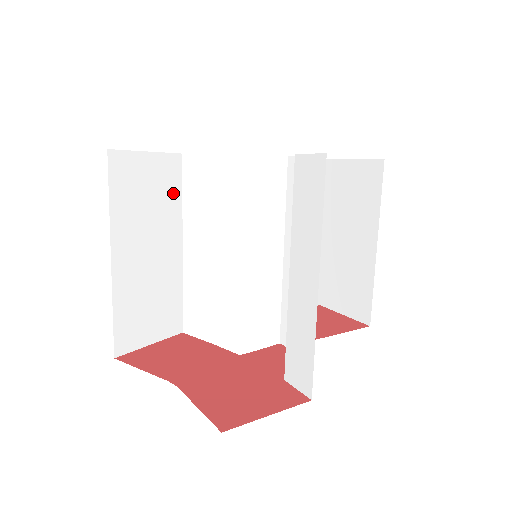
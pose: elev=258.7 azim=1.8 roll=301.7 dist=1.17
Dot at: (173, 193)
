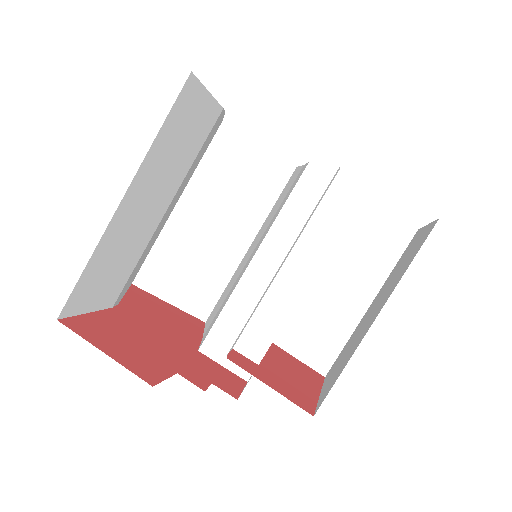
Dot at: (267, 194)
